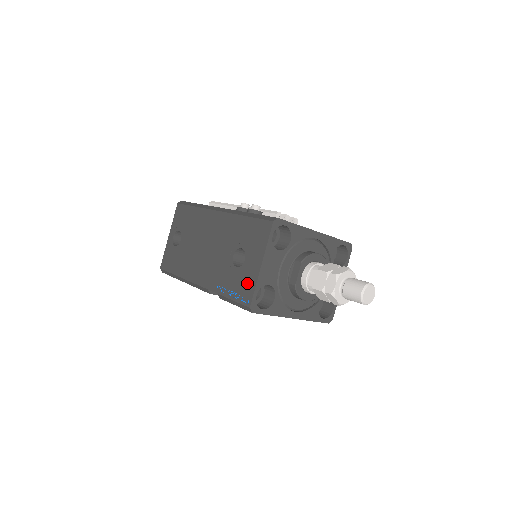
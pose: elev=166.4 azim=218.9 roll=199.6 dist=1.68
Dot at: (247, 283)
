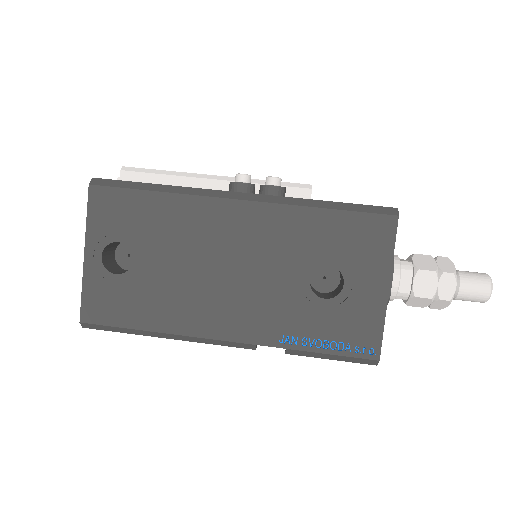
Dot at: (362, 323)
